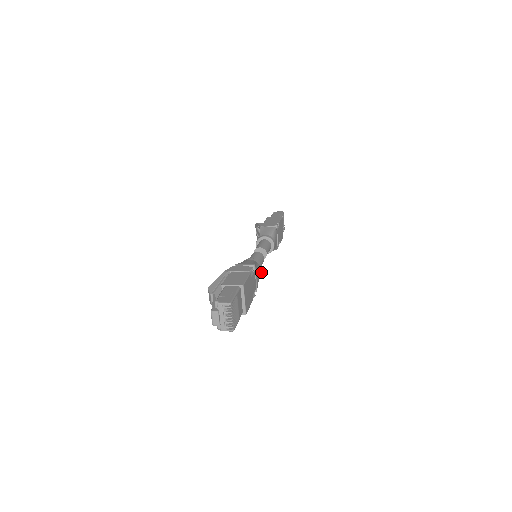
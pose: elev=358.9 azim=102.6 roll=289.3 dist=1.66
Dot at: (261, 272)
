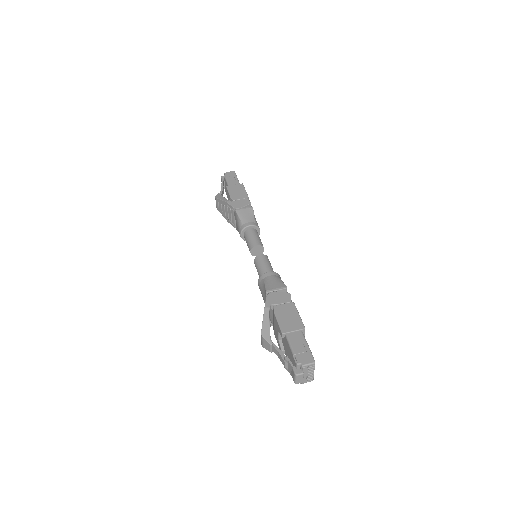
Dot at: occluded
